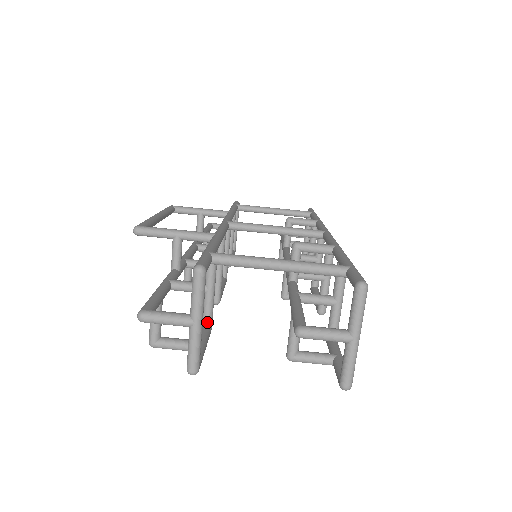
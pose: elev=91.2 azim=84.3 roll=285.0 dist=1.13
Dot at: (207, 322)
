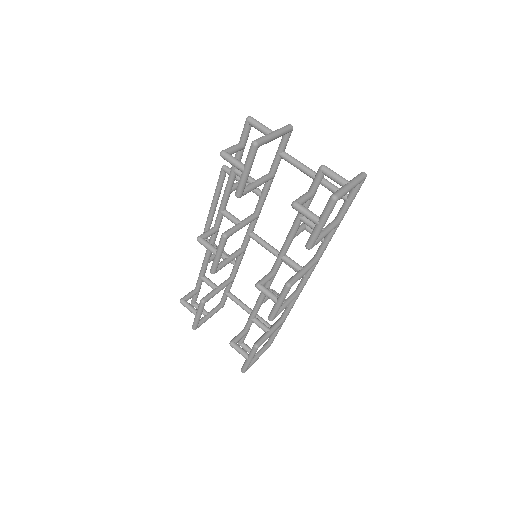
Dot at: (244, 190)
